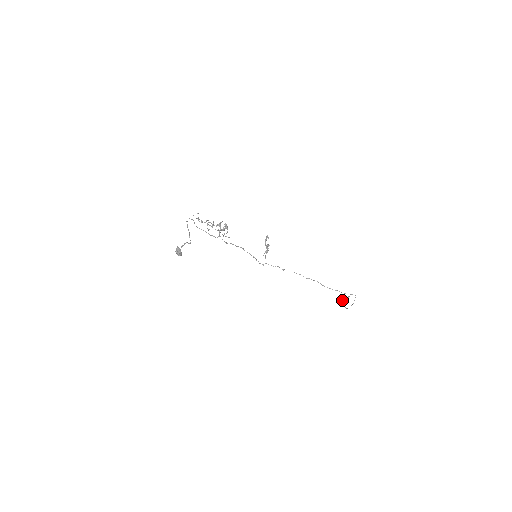
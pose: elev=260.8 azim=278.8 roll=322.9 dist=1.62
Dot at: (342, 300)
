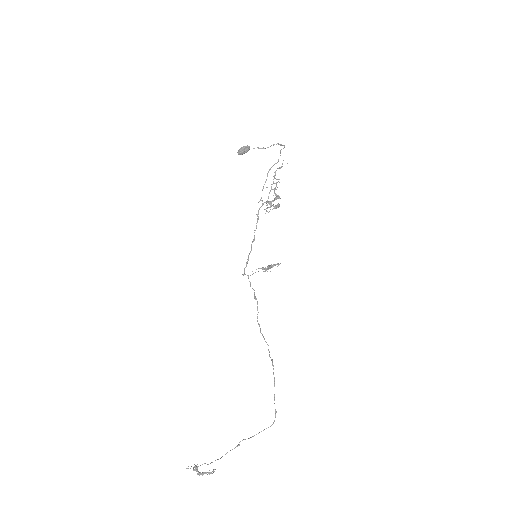
Dot at: occluded
